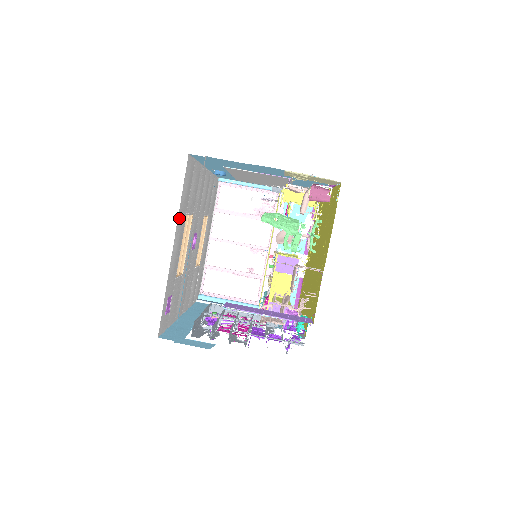
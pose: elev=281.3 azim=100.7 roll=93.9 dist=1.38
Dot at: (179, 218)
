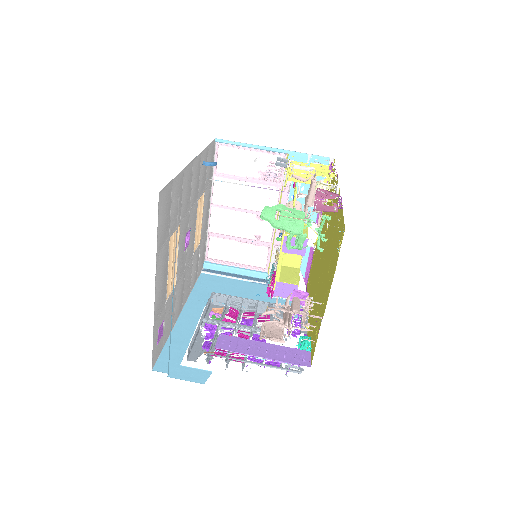
Dot at: (158, 258)
